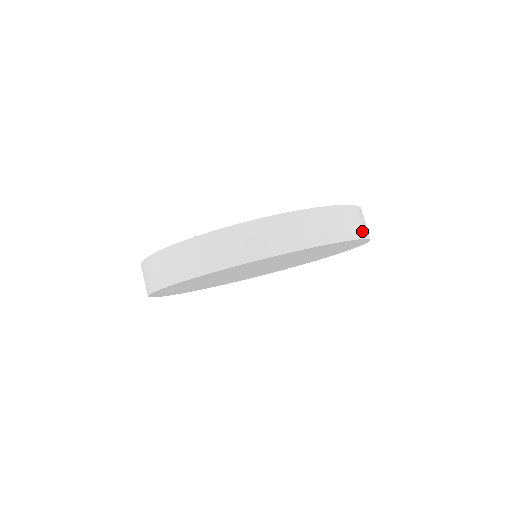
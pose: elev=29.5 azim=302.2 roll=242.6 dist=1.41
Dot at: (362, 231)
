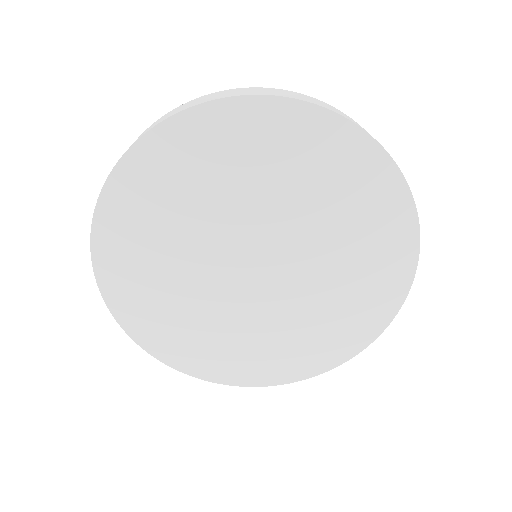
Dot at: occluded
